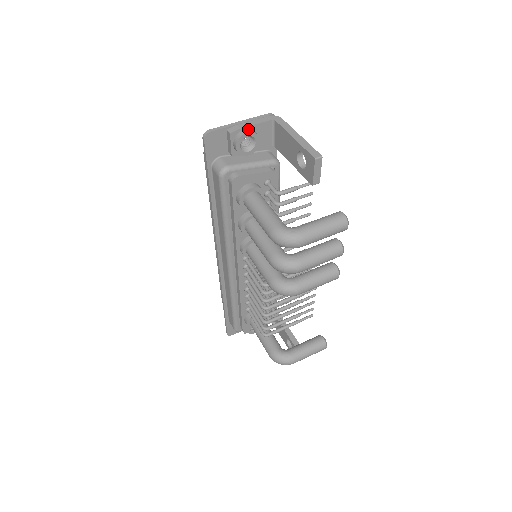
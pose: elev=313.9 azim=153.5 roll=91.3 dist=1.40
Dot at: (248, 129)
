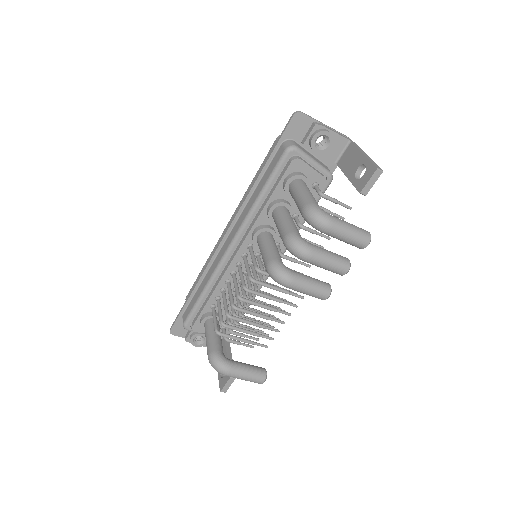
Dot at: (329, 132)
